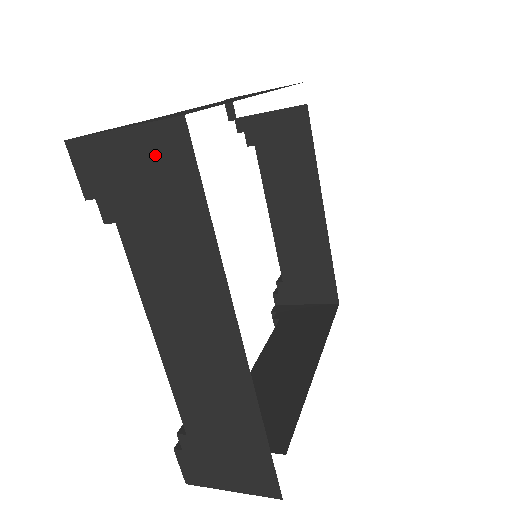
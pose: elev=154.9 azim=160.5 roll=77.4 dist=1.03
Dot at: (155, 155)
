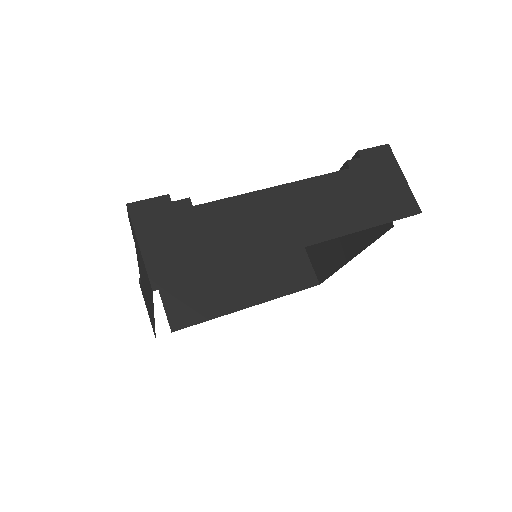
Dot at: (145, 271)
